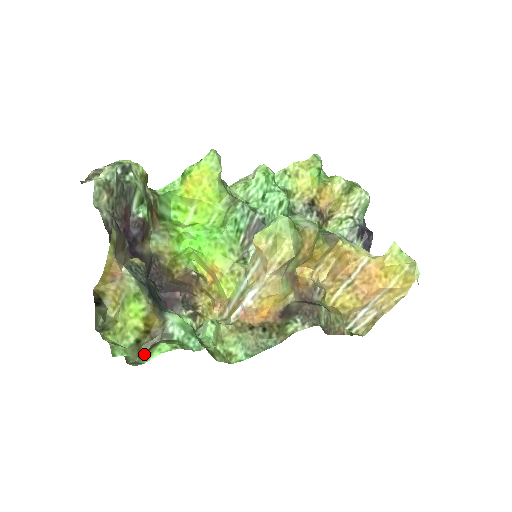
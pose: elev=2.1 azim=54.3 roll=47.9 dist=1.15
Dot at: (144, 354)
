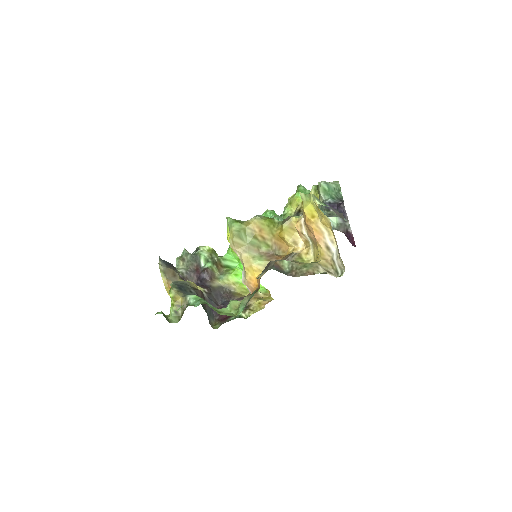
Dot at: (180, 318)
